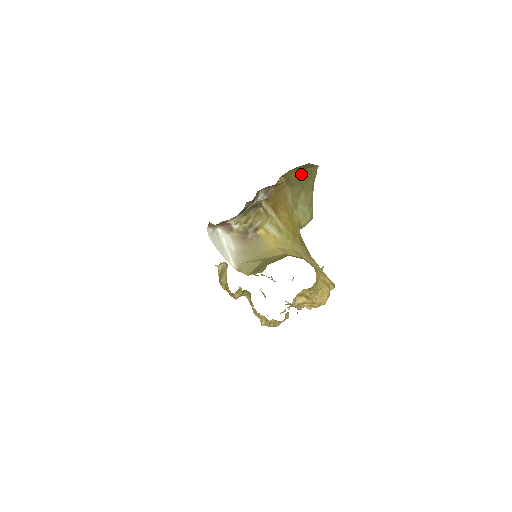
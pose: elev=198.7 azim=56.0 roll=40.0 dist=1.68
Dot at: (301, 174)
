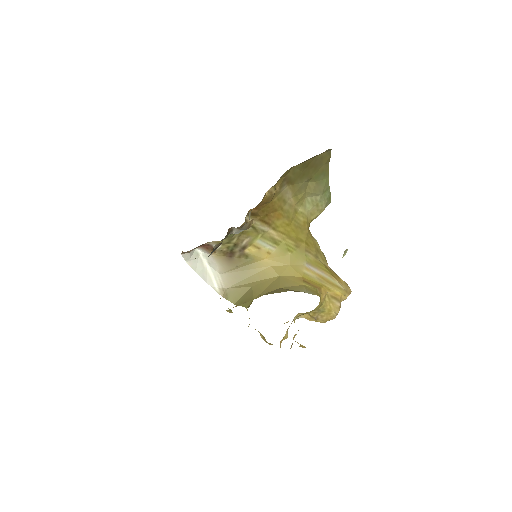
Dot at: (305, 166)
